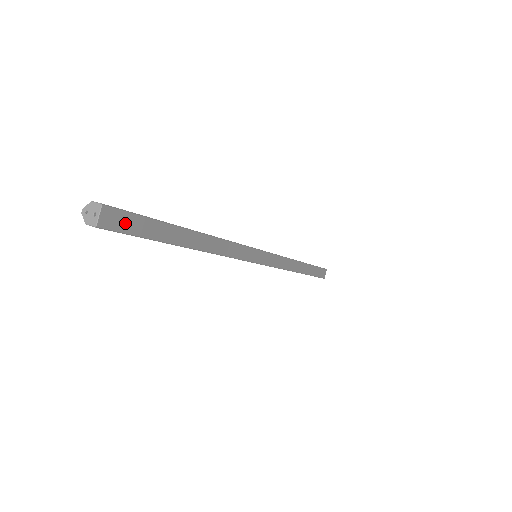
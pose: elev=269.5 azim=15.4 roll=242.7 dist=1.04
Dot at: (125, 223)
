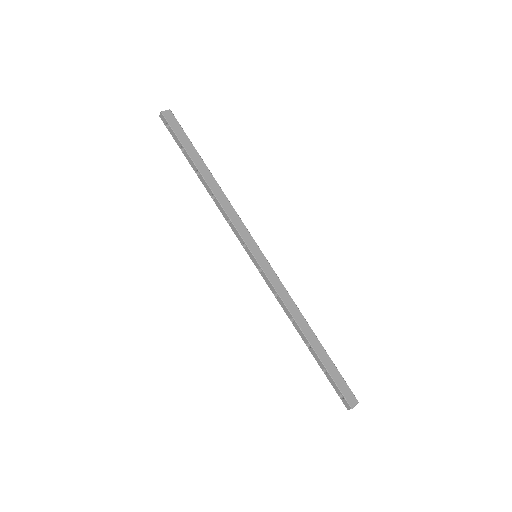
Dot at: (174, 125)
